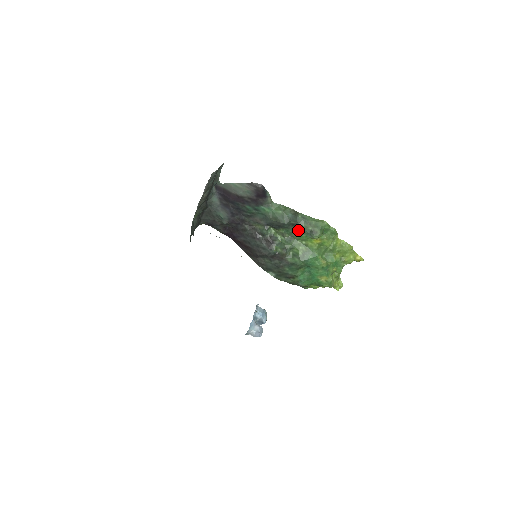
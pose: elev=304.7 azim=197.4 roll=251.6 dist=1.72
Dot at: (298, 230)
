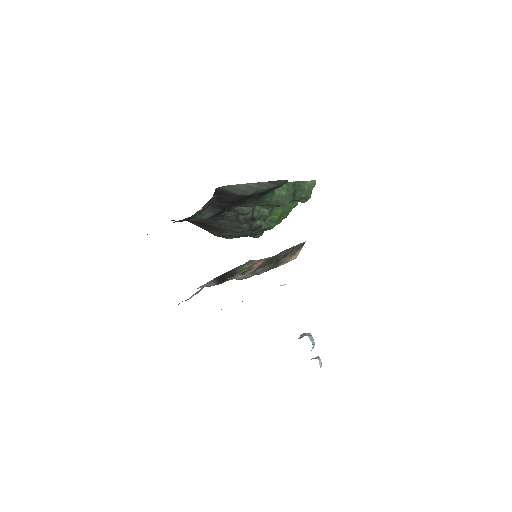
Dot at: occluded
